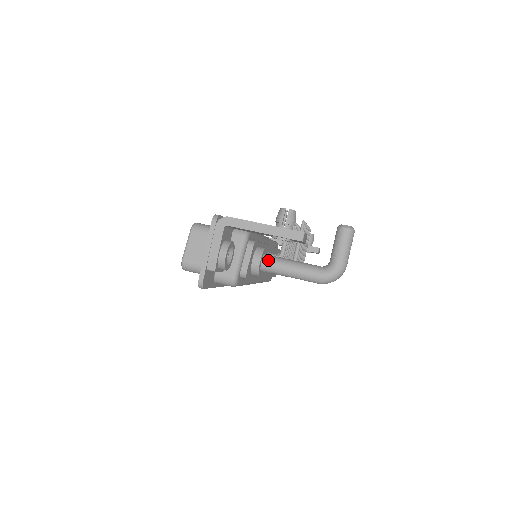
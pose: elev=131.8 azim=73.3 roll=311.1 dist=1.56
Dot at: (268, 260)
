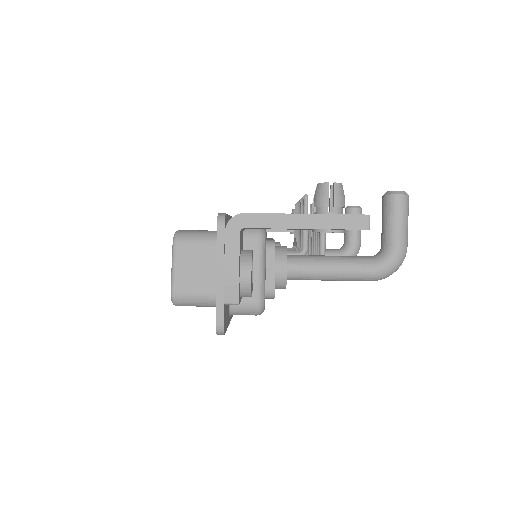
Dot at: (296, 263)
